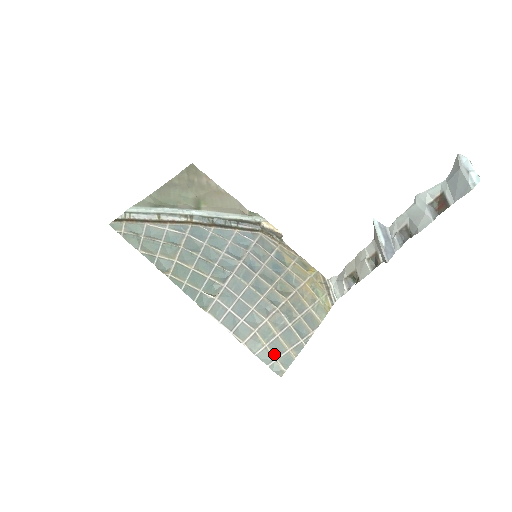
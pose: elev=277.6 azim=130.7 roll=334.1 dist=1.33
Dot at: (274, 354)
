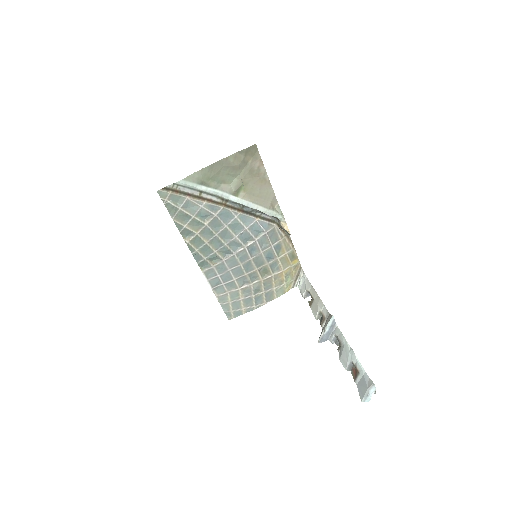
Dot at: (232, 308)
